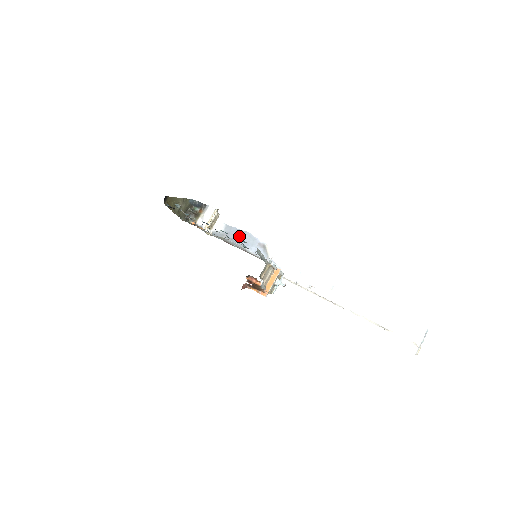
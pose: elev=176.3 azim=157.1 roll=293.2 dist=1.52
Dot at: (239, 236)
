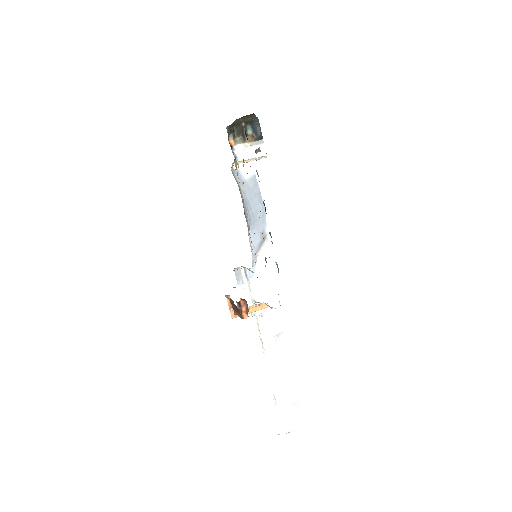
Dot at: (256, 204)
